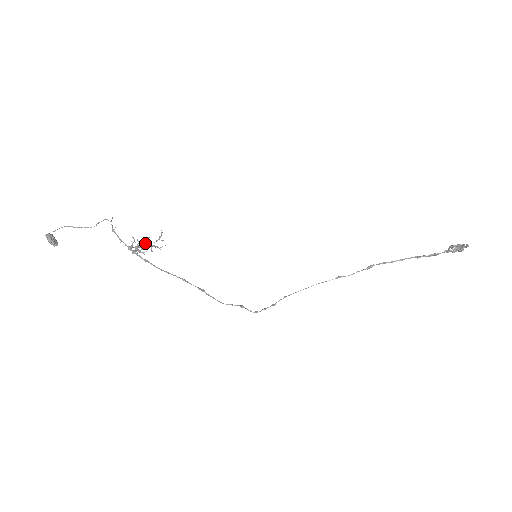
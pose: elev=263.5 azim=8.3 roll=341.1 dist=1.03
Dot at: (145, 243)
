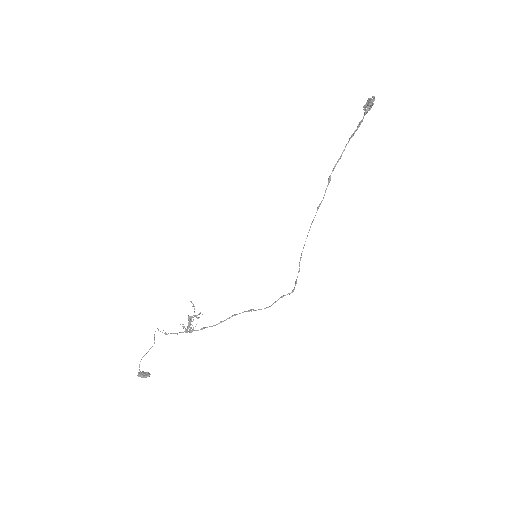
Dot at: occluded
